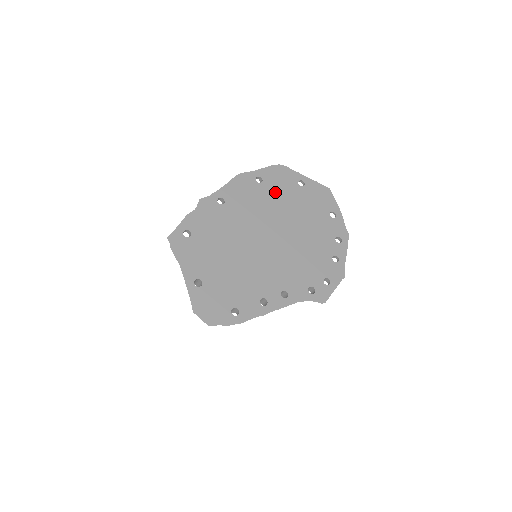
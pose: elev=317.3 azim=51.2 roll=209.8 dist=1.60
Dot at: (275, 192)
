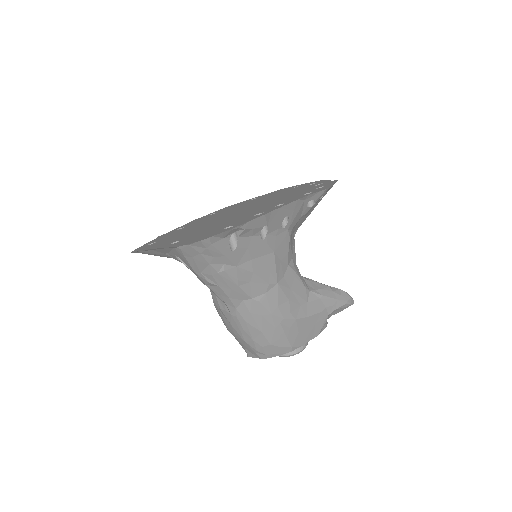
Dot at: (232, 208)
